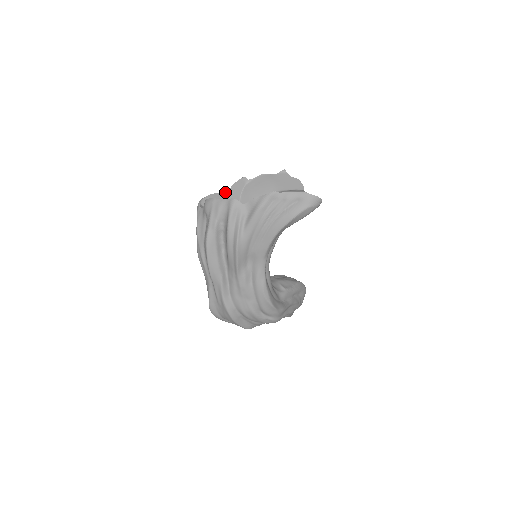
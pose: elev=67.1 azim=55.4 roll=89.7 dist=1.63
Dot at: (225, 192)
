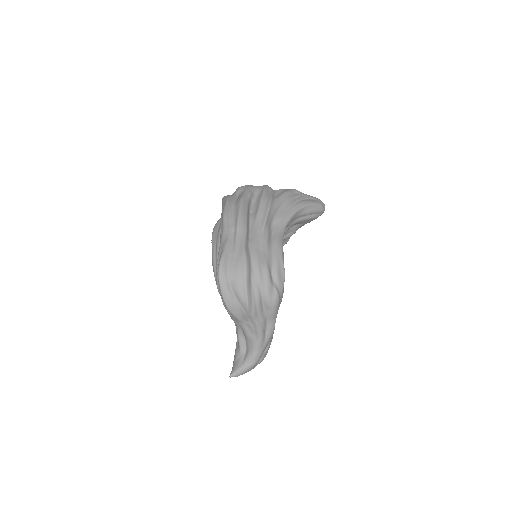
Dot at: occluded
